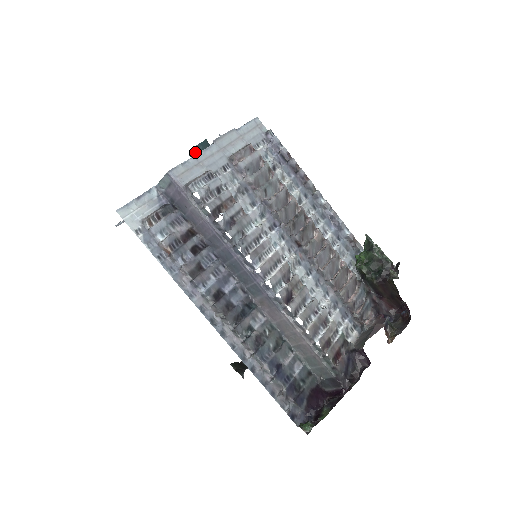
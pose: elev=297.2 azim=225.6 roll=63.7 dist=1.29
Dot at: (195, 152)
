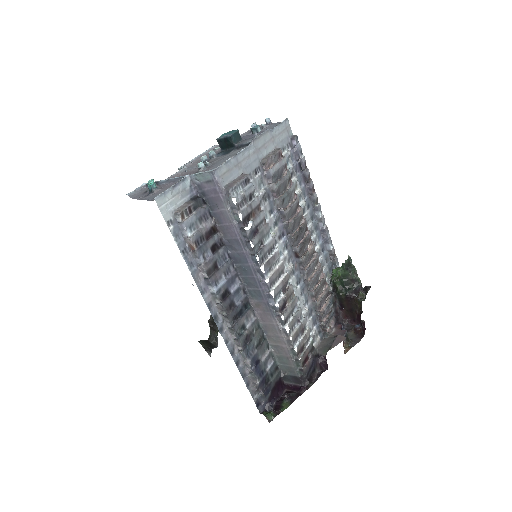
Dot at: (225, 140)
